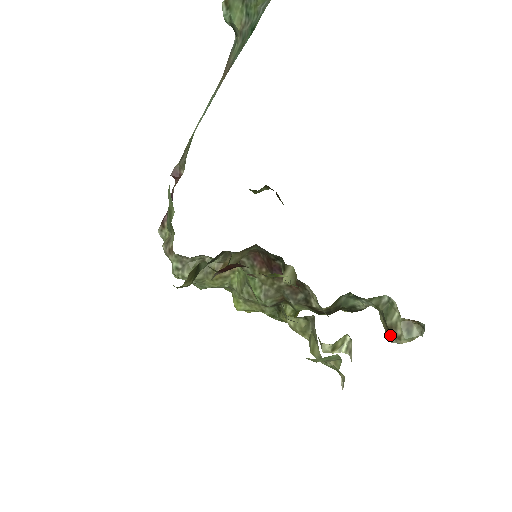
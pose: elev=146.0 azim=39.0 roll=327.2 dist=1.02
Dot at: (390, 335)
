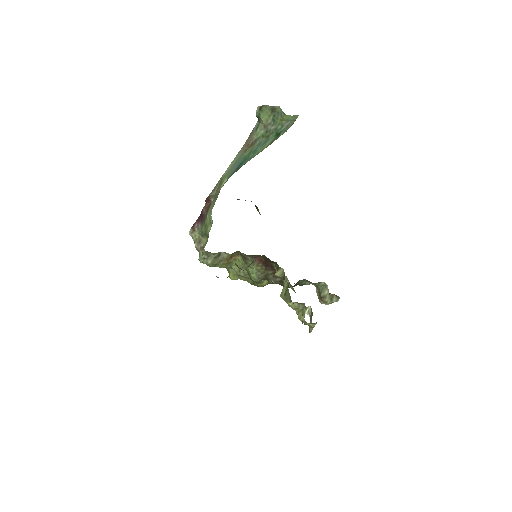
Dot at: (322, 300)
